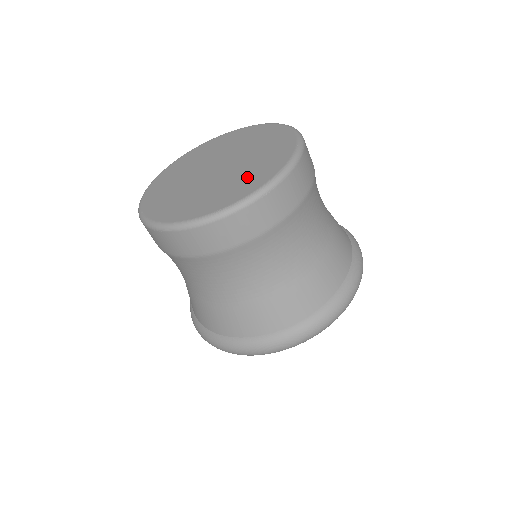
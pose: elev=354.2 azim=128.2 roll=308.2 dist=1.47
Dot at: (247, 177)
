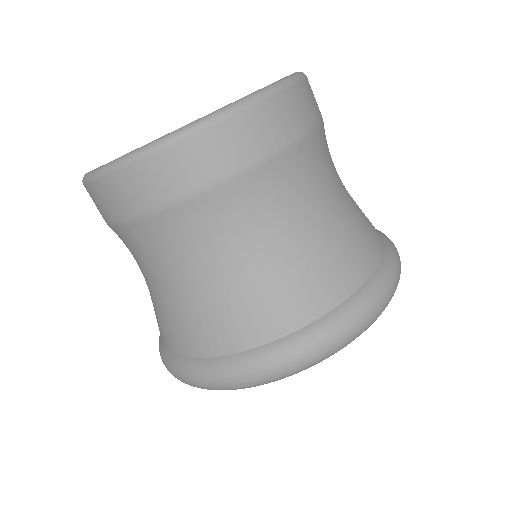
Dot at: occluded
